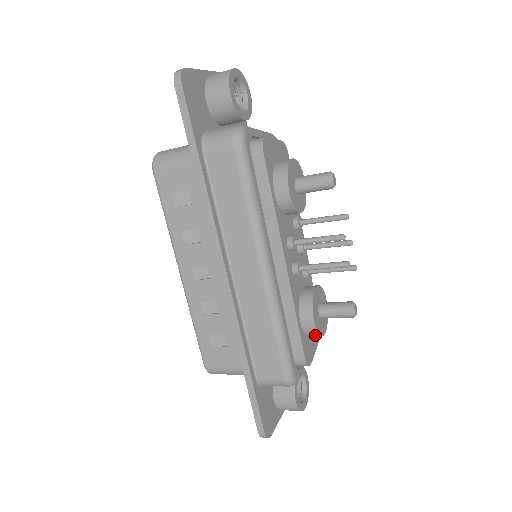
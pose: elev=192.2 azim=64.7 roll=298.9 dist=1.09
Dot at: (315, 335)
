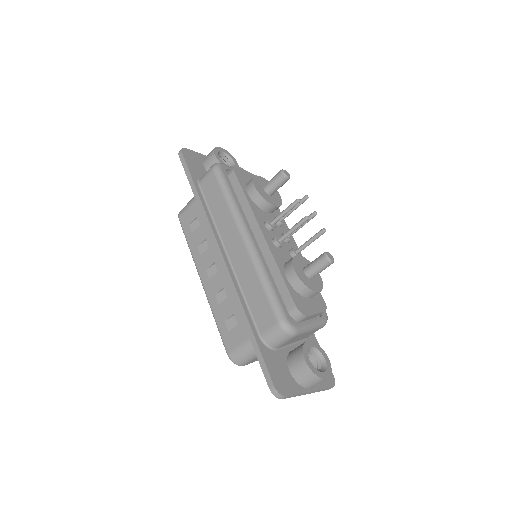
Dot at: (303, 288)
